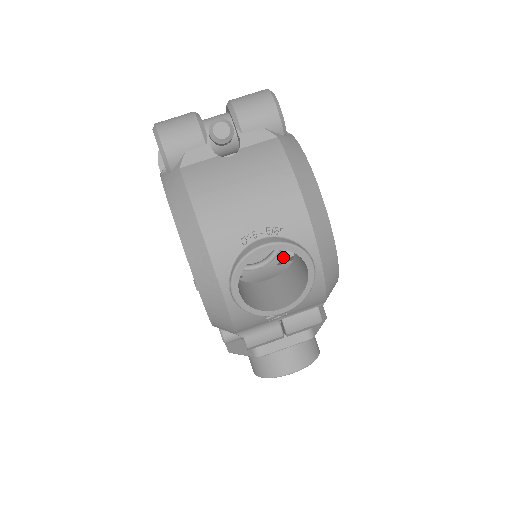
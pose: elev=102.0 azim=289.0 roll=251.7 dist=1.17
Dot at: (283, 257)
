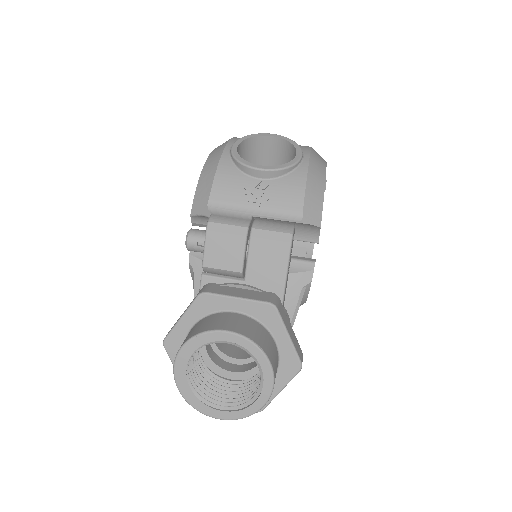
Dot at: occluded
